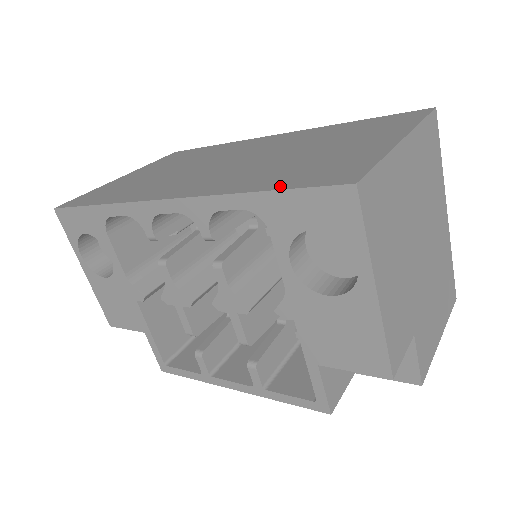
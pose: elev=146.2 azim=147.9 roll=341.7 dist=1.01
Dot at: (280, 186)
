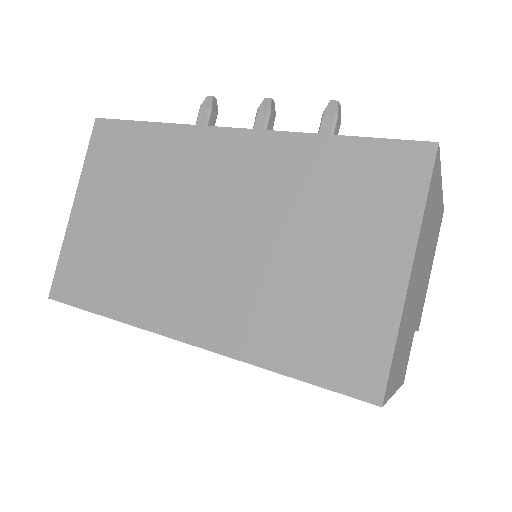
Dot at: (306, 373)
